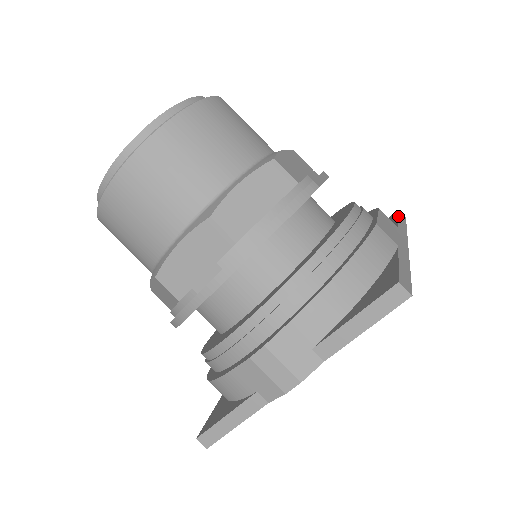
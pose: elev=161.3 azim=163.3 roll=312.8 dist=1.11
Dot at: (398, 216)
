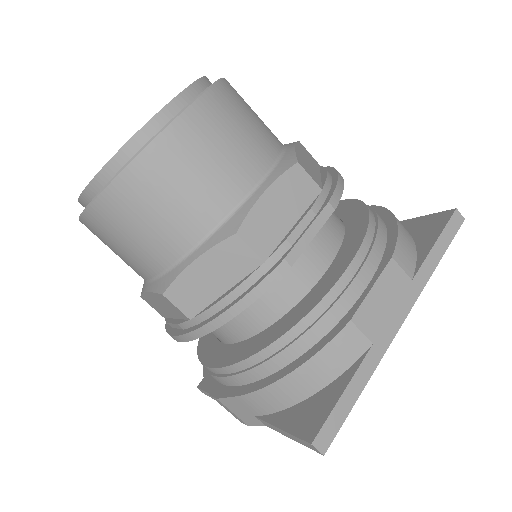
Dot at: (440, 235)
